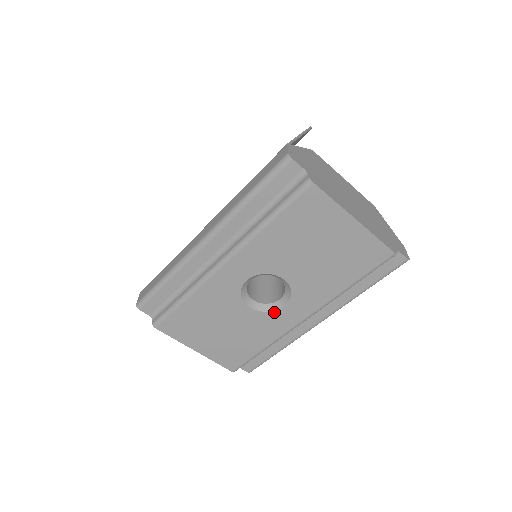
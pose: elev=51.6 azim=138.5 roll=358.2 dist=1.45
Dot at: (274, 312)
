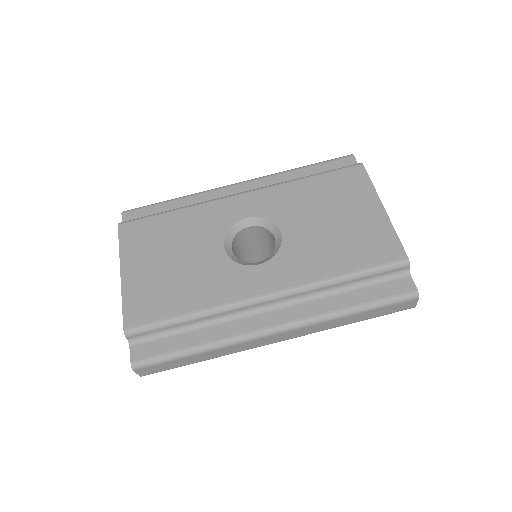
Dot at: (243, 267)
